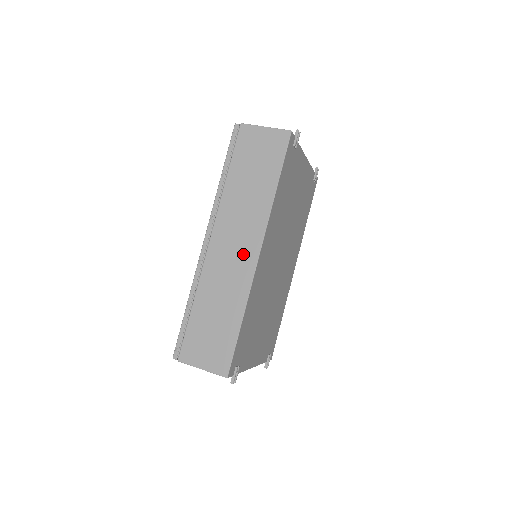
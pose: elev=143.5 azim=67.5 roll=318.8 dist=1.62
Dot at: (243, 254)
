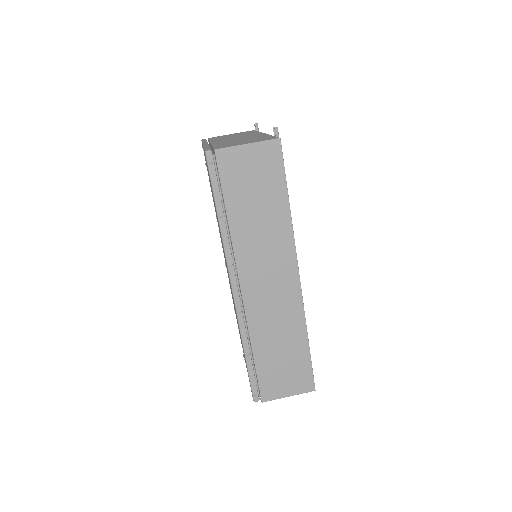
Dot at: (283, 286)
